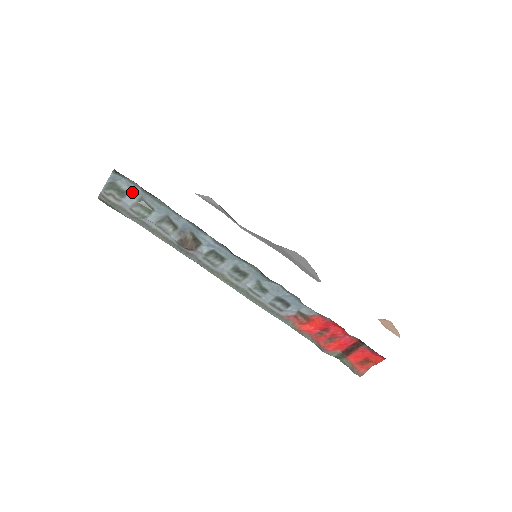
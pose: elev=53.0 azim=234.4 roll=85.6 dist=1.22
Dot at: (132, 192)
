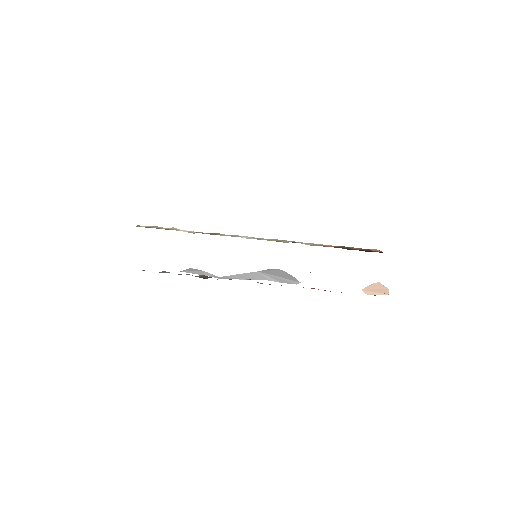
Dot at: occluded
